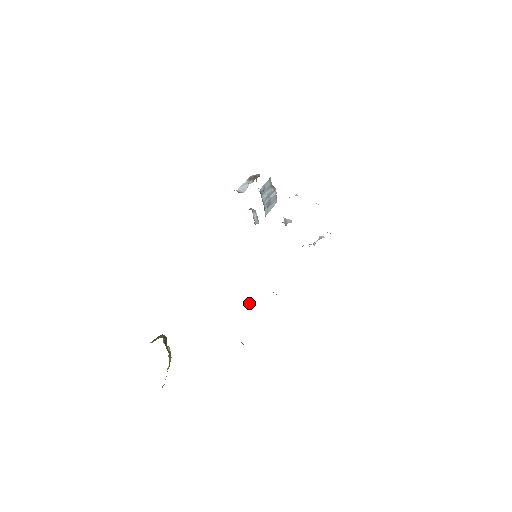
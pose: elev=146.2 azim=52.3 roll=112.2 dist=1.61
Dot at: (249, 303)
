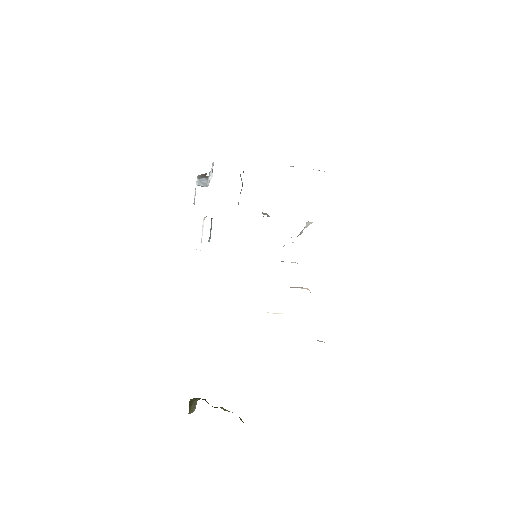
Dot at: (278, 313)
